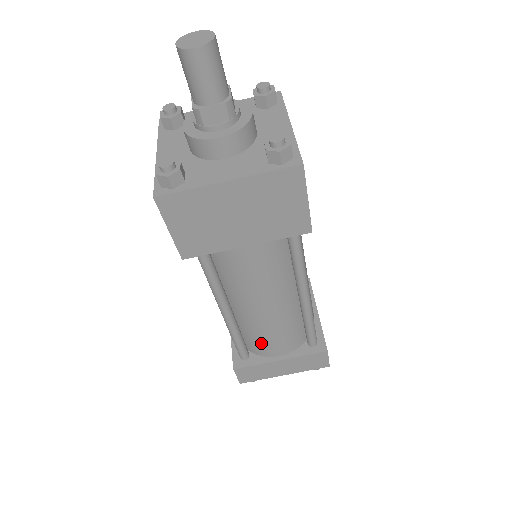
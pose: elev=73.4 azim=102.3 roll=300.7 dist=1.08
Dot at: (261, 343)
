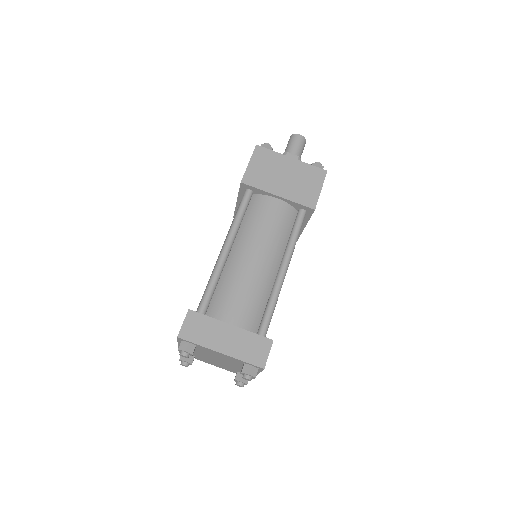
Dot at: (227, 300)
